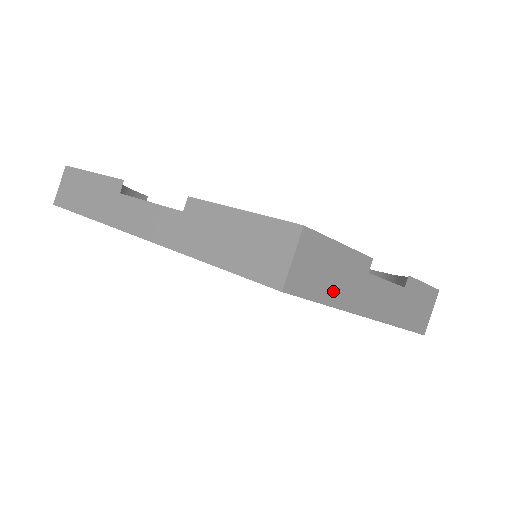
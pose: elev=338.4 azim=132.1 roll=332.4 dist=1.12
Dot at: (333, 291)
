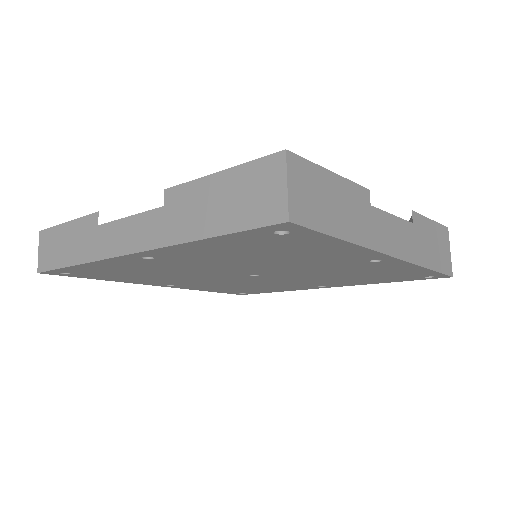
Dot at: (342, 224)
